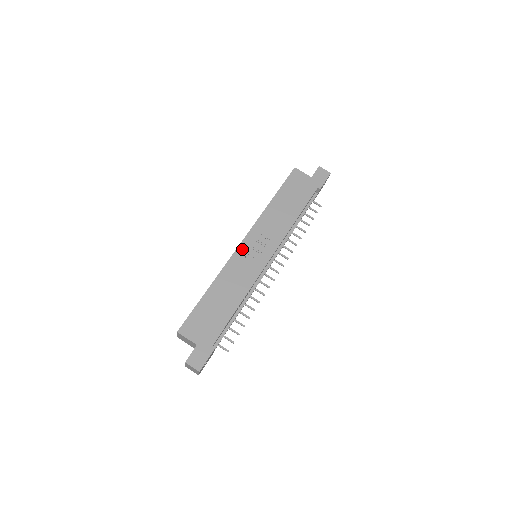
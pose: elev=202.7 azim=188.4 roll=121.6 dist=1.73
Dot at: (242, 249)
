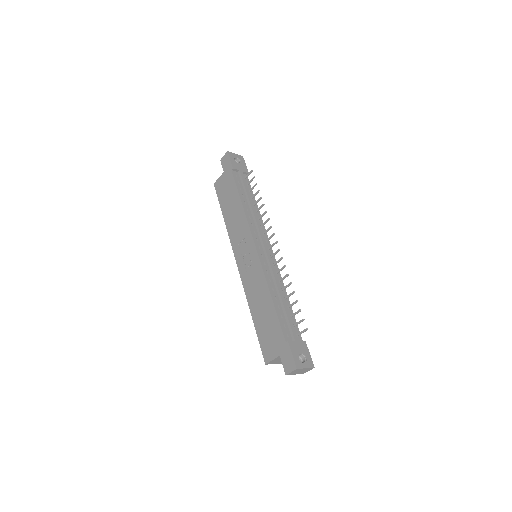
Dot at: (241, 268)
